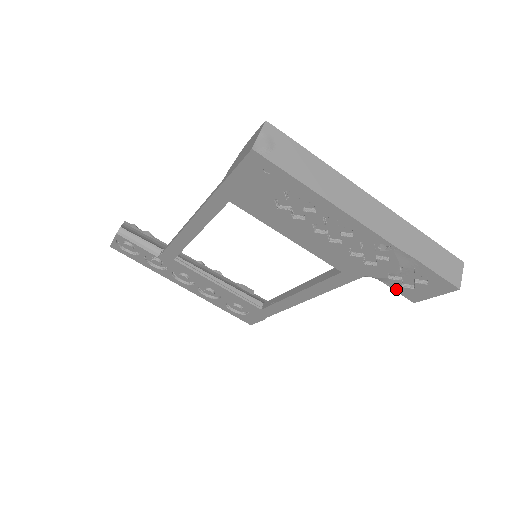
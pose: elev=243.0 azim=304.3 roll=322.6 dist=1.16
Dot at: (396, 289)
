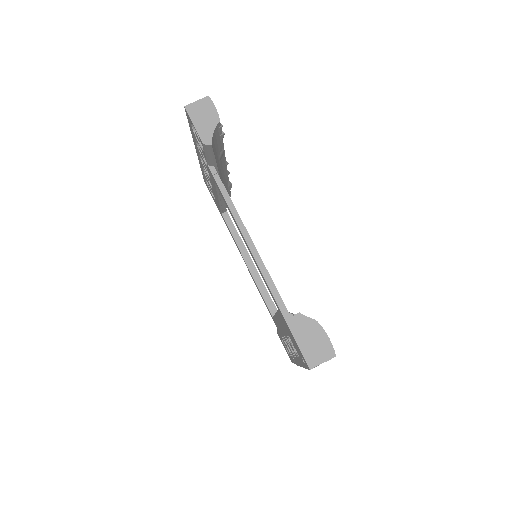
Dot at: occluded
